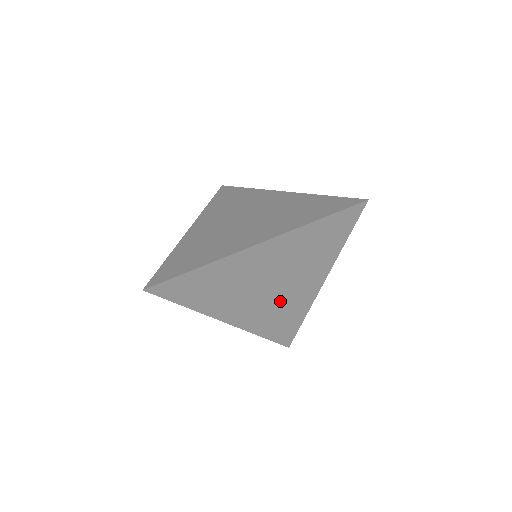
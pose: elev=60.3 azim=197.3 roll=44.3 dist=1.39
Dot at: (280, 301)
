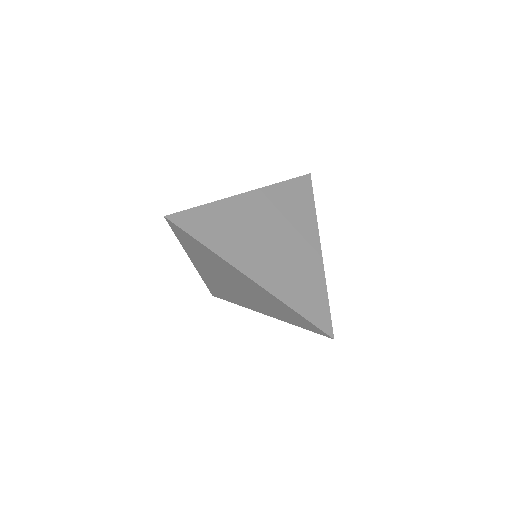
Dot at: (233, 291)
